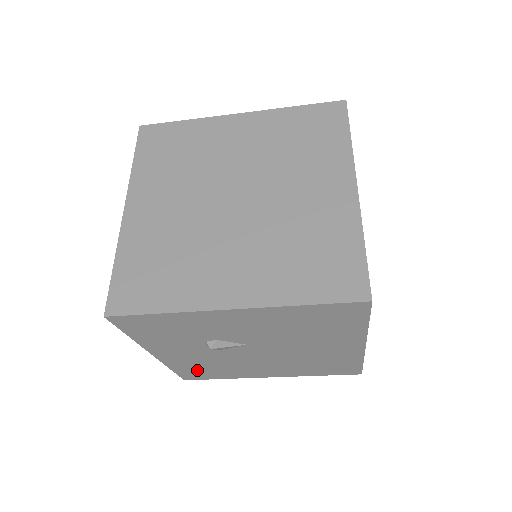
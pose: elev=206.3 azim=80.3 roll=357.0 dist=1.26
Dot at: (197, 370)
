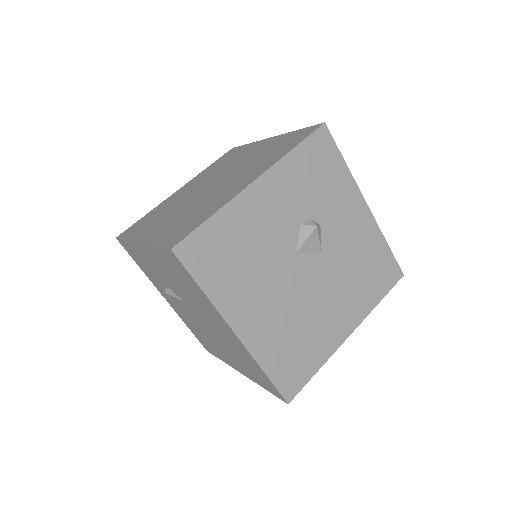
Dot at: (199, 335)
